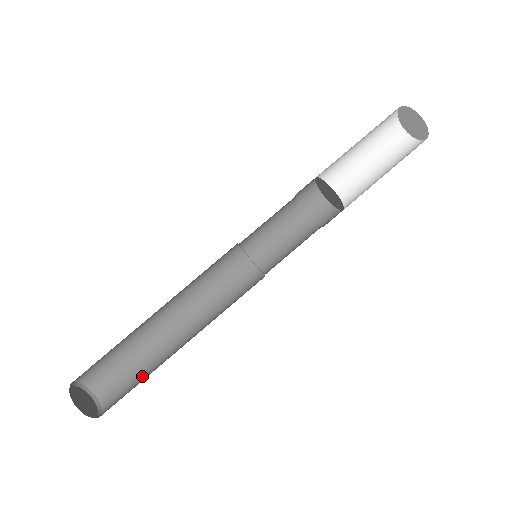
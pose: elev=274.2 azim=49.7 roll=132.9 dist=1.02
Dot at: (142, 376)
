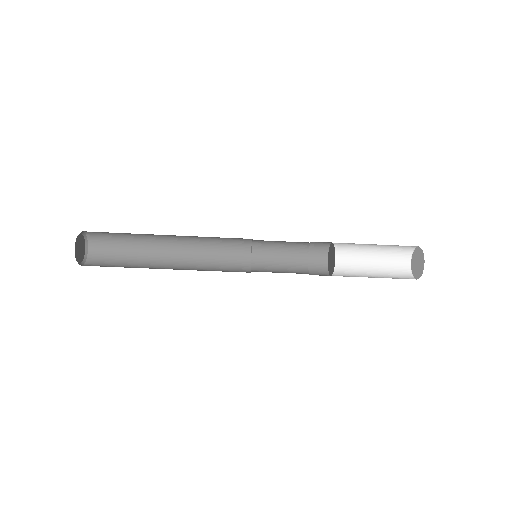
Dot at: (128, 239)
